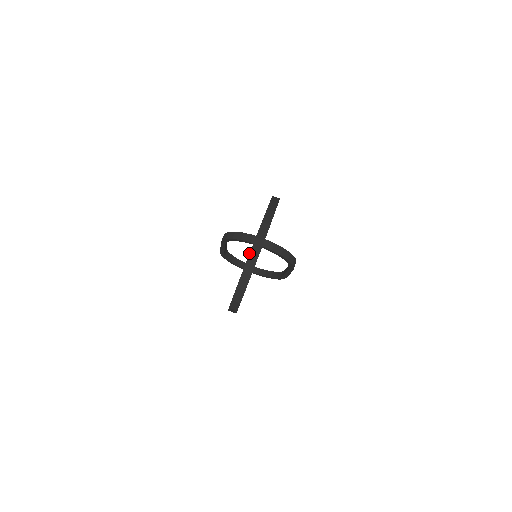
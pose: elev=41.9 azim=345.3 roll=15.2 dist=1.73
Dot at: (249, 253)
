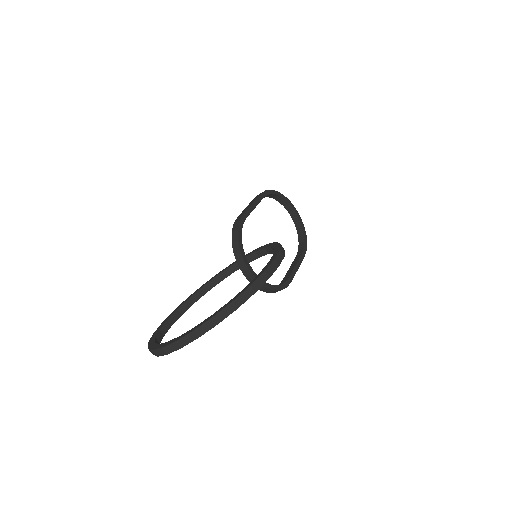
Dot at: (162, 347)
